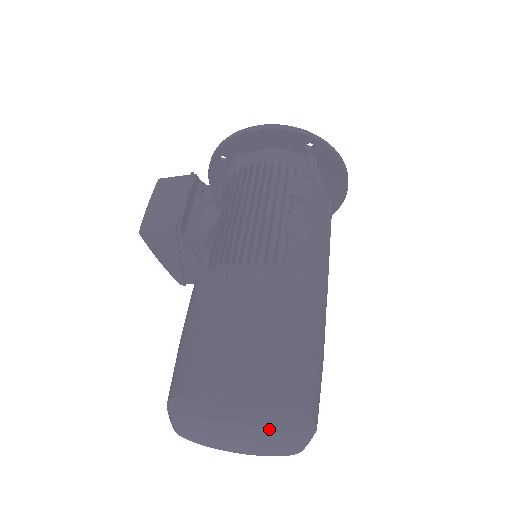
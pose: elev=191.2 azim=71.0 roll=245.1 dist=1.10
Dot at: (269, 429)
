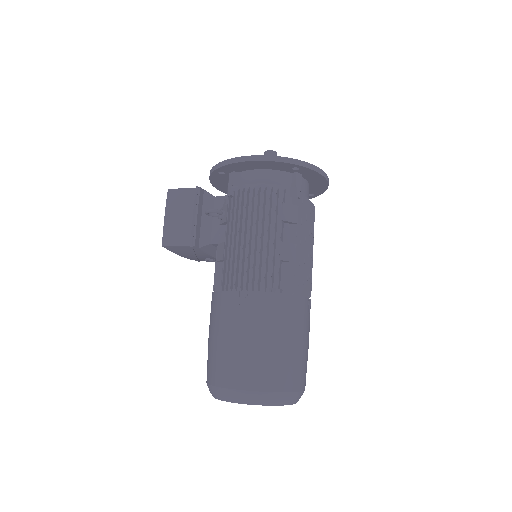
Dot at: (275, 405)
